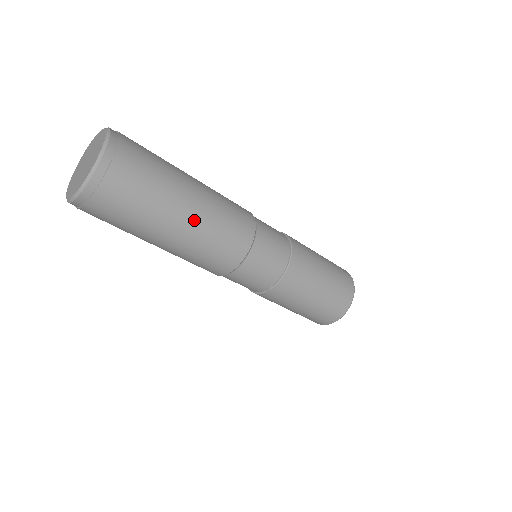
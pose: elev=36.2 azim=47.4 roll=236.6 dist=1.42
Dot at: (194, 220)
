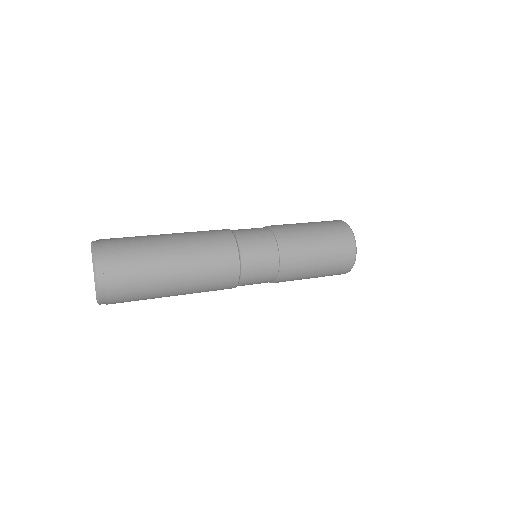
Dot at: (184, 282)
